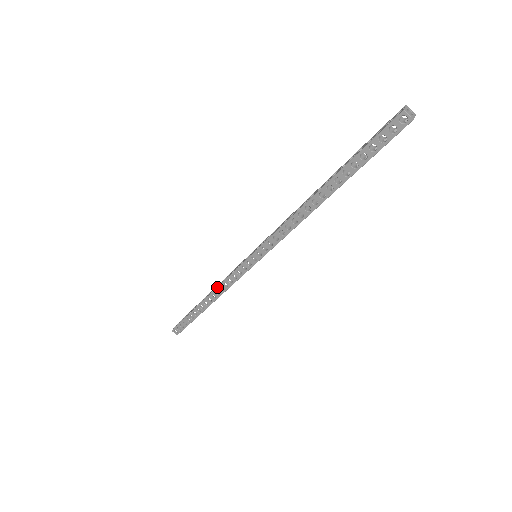
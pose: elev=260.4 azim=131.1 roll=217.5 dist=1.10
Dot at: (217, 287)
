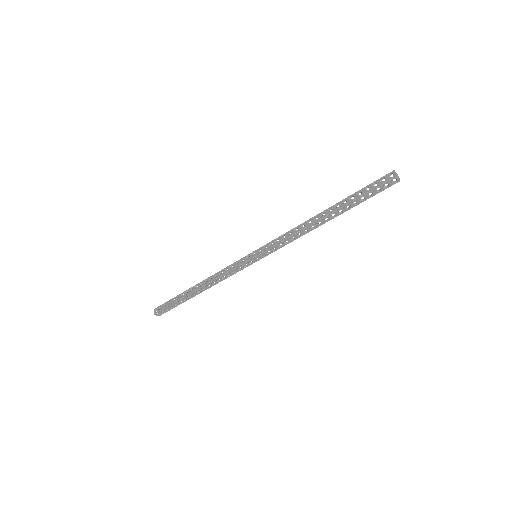
Dot at: (215, 274)
